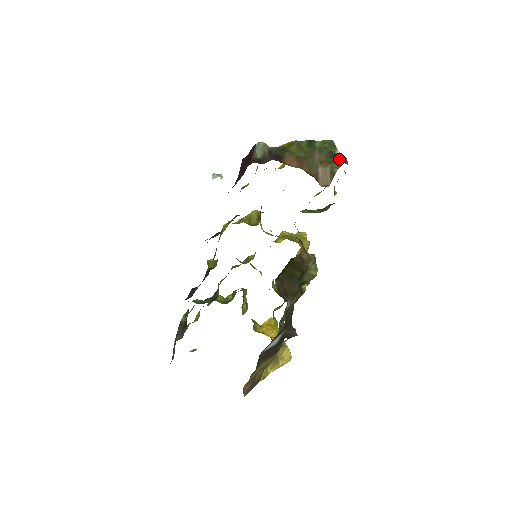
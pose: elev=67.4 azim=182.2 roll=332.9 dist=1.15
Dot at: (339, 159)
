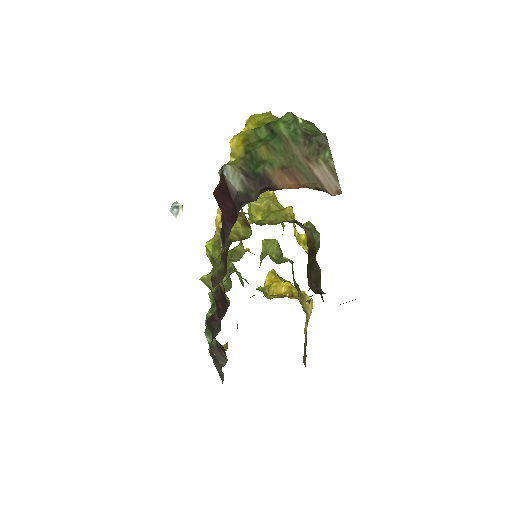
Dot at: (320, 141)
